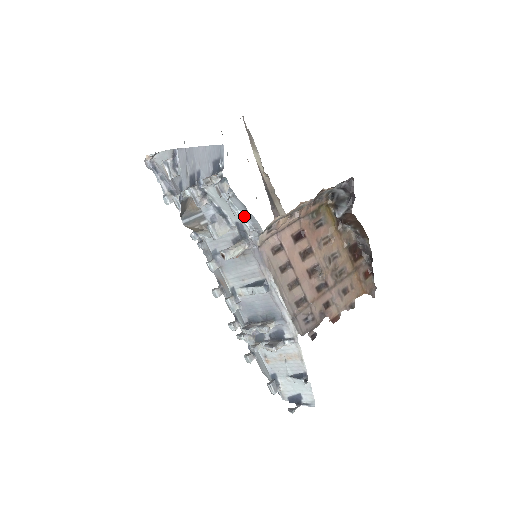
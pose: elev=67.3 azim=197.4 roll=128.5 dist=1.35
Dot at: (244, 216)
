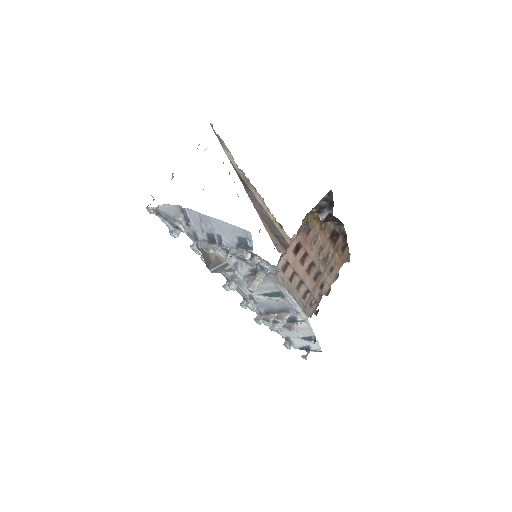
Dot at: (265, 263)
